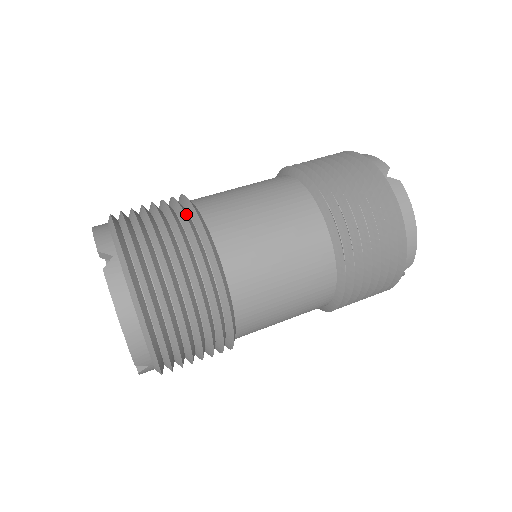
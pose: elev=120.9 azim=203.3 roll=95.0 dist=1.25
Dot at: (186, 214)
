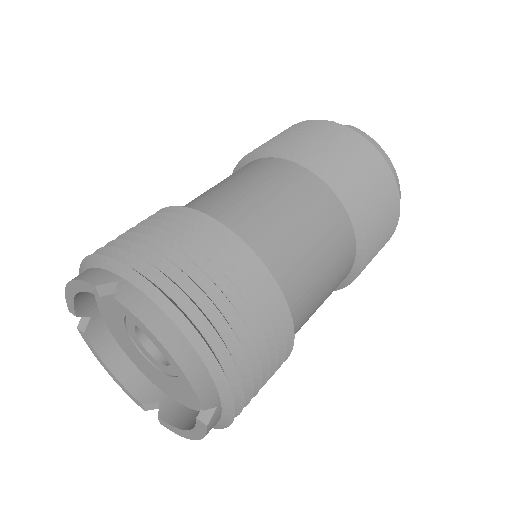
Dot at: (175, 215)
